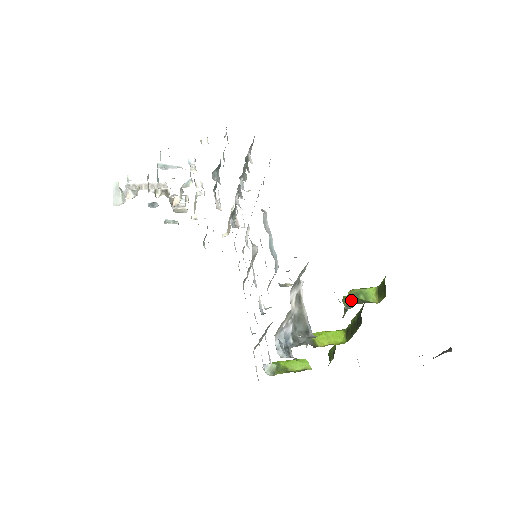
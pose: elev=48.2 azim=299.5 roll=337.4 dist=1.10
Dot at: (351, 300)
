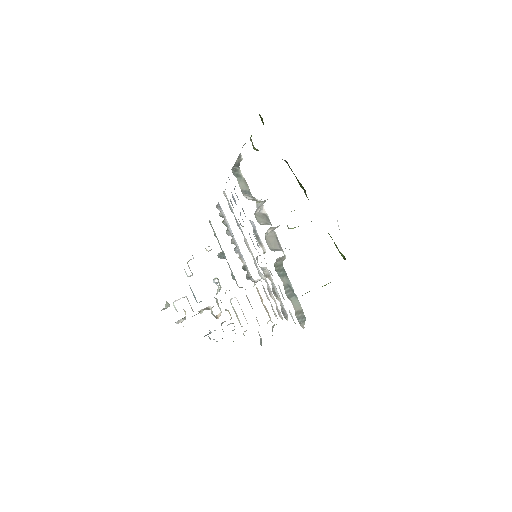
Dot at: occluded
